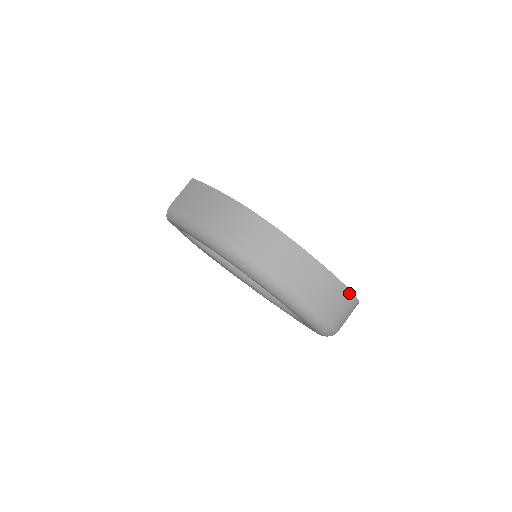
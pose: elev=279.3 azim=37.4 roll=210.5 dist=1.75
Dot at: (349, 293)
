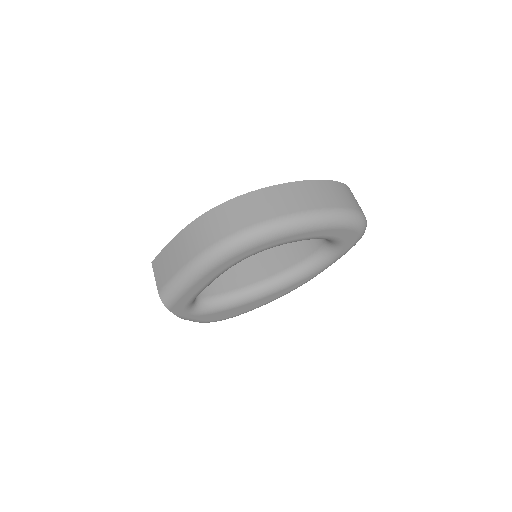
Dot at: (336, 183)
